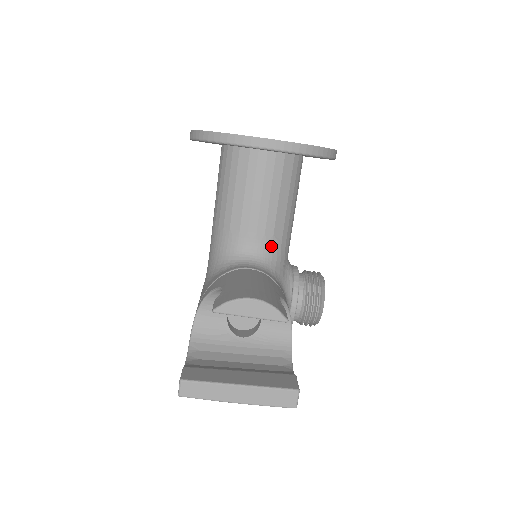
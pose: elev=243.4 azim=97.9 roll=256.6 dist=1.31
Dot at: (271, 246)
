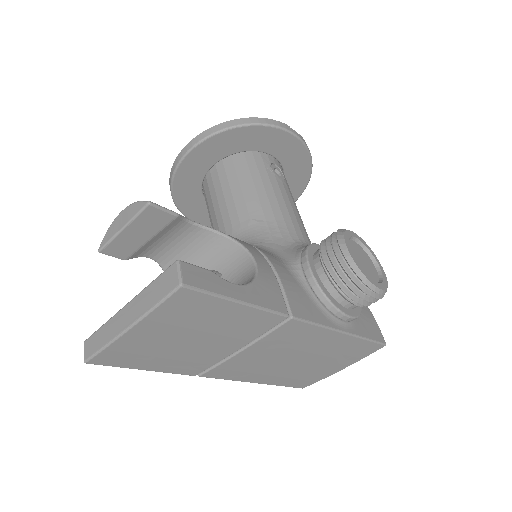
Dot at: (252, 230)
